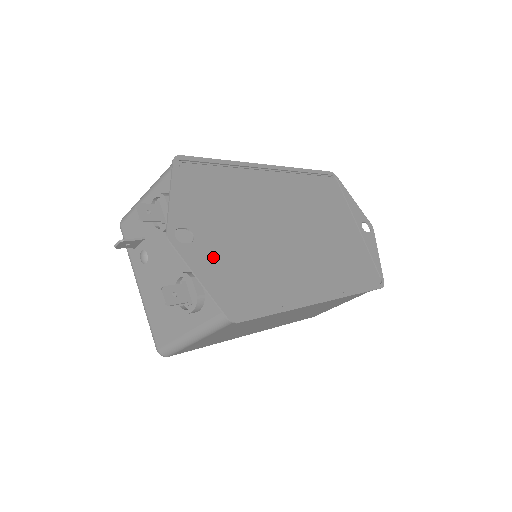
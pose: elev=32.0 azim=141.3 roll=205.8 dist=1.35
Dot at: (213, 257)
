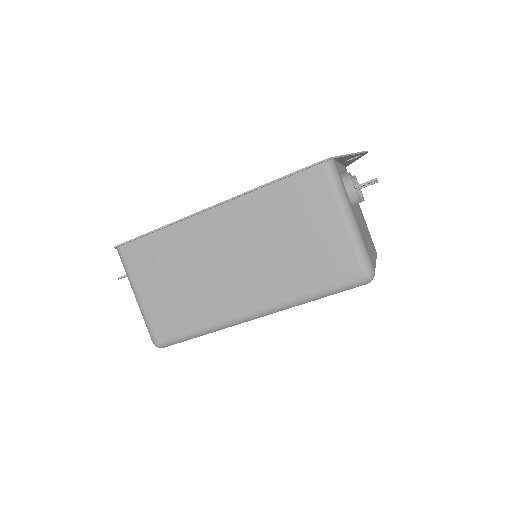
Dot at: occluded
